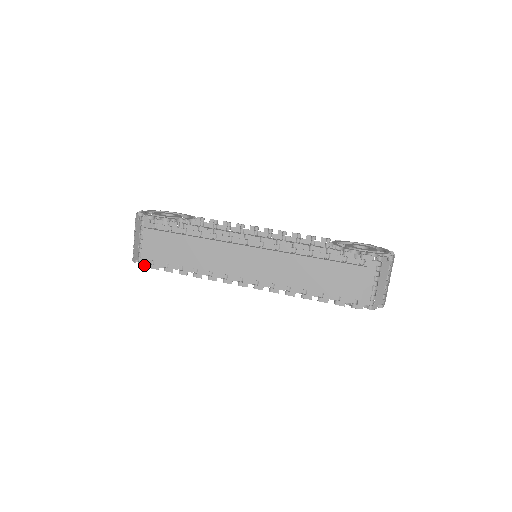
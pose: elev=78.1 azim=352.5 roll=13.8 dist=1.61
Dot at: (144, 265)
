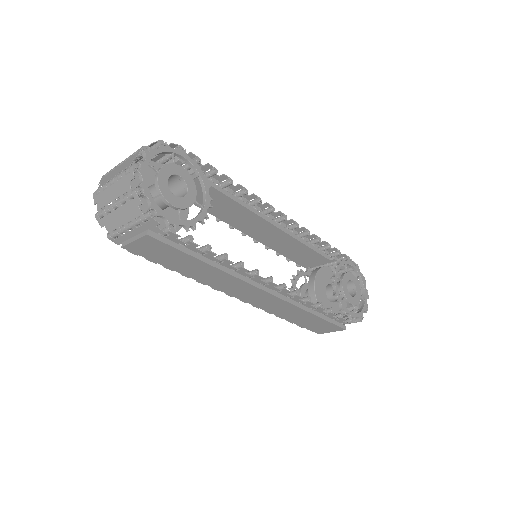
Dot at: (118, 244)
